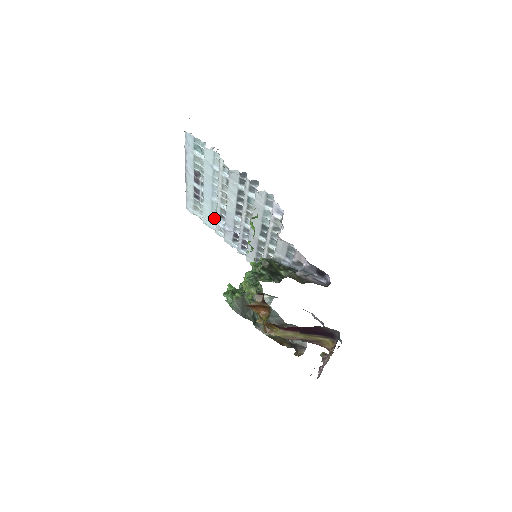
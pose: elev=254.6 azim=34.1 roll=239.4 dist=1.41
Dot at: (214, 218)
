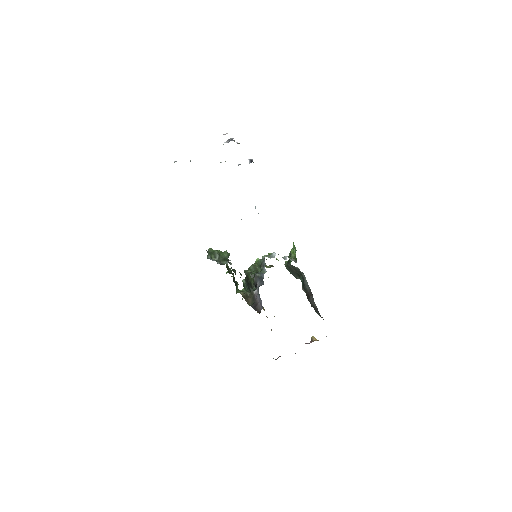
Dot at: occluded
